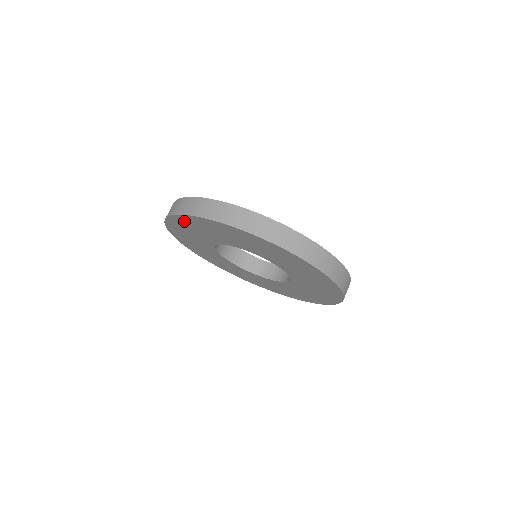
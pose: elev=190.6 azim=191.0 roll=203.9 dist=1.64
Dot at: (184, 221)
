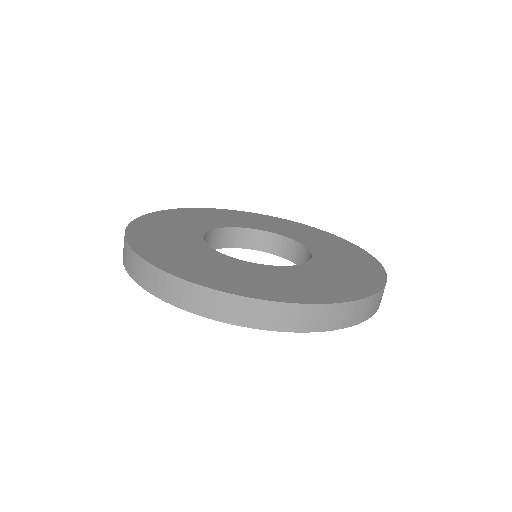
Dot at: occluded
